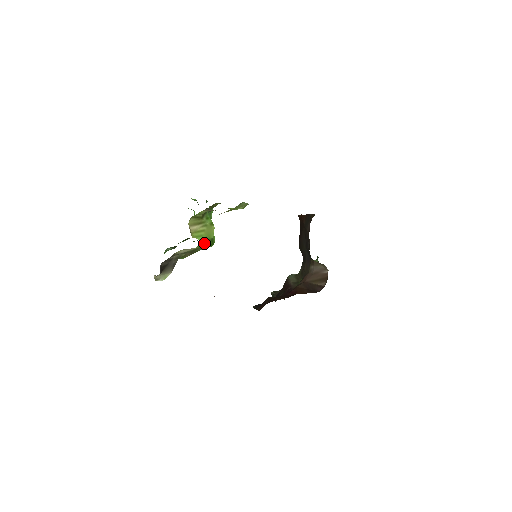
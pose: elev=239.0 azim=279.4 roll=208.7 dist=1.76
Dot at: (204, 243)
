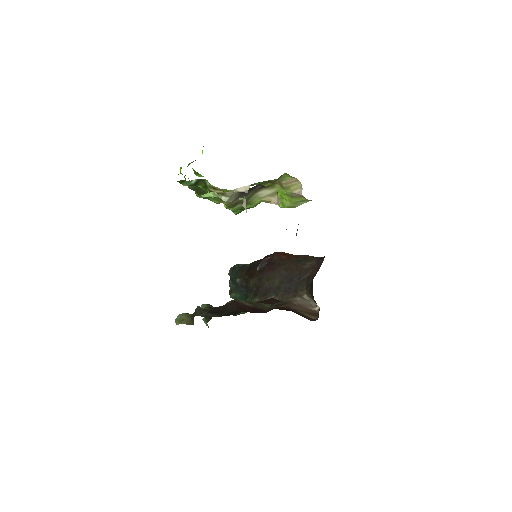
Dot at: (256, 204)
